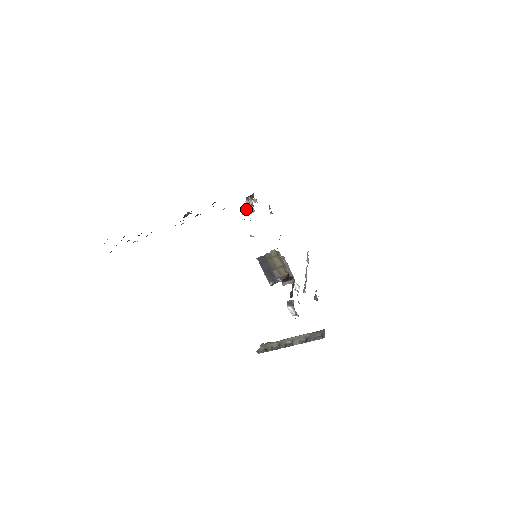
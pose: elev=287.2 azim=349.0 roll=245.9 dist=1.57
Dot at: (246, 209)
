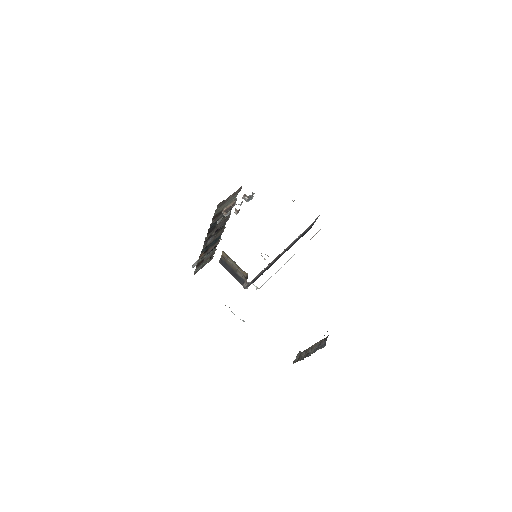
Dot at: (223, 211)
